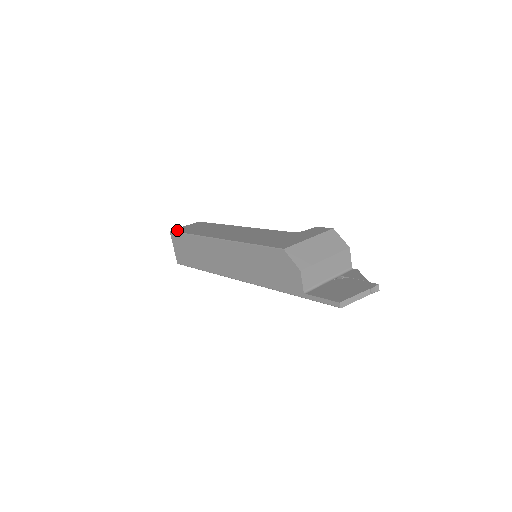
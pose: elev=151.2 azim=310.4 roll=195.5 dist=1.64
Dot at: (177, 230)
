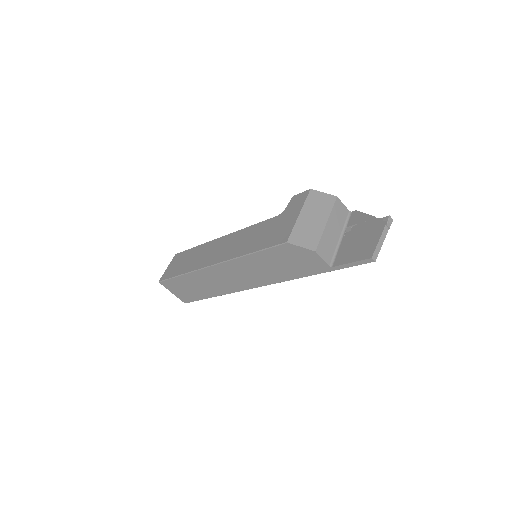
Dot at: (165, 277)
